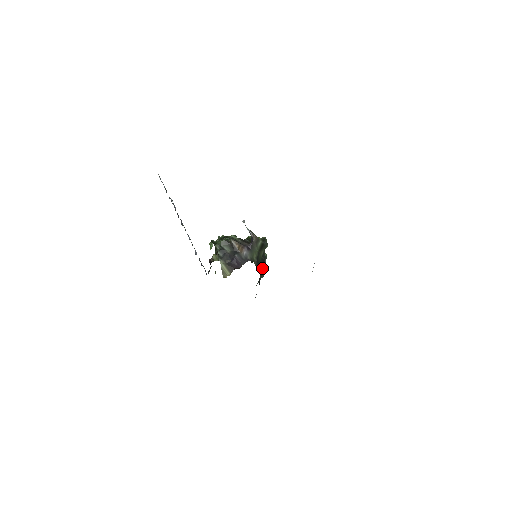
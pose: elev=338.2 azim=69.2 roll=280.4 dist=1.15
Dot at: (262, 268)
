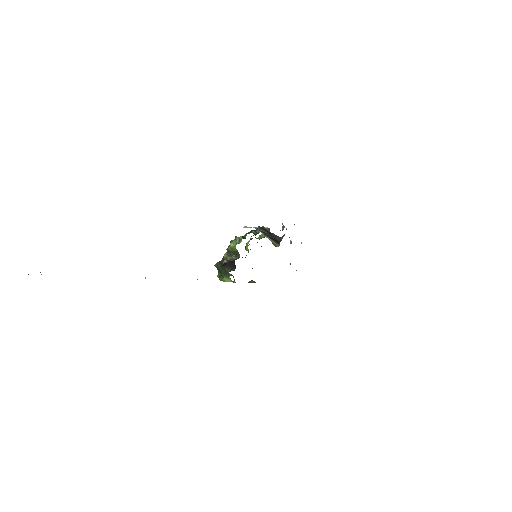
Dot at: occluded
